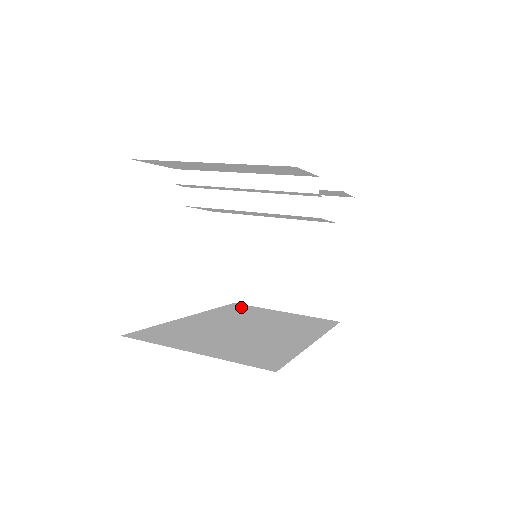
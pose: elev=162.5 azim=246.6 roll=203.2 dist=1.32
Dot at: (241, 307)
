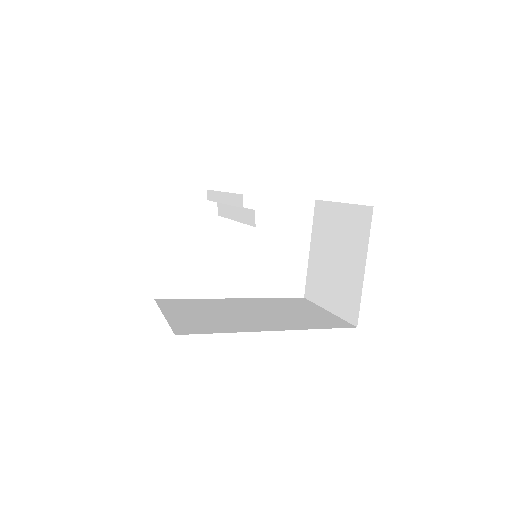
Dot at: (298, 301)
